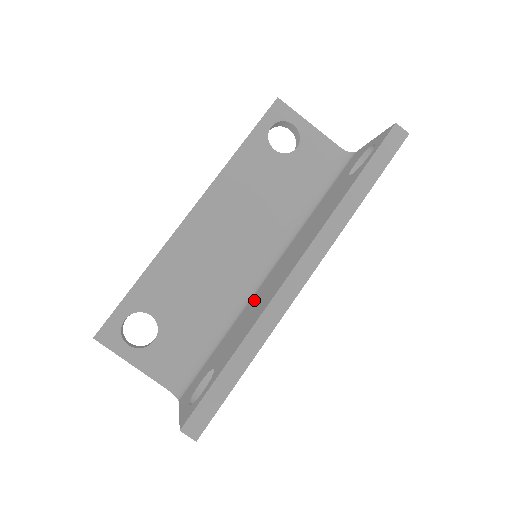
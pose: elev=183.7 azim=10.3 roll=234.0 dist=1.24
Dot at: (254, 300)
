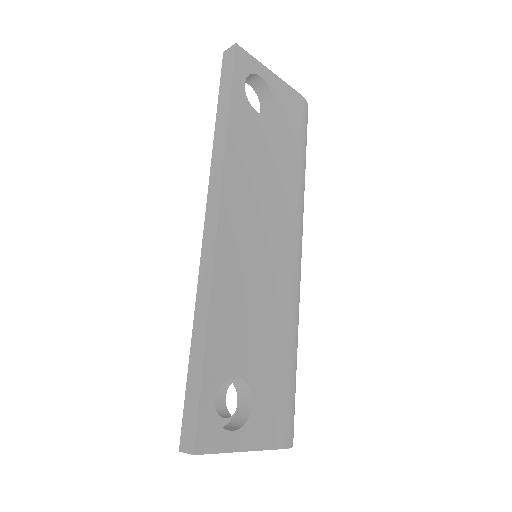
Dot at: occluded
